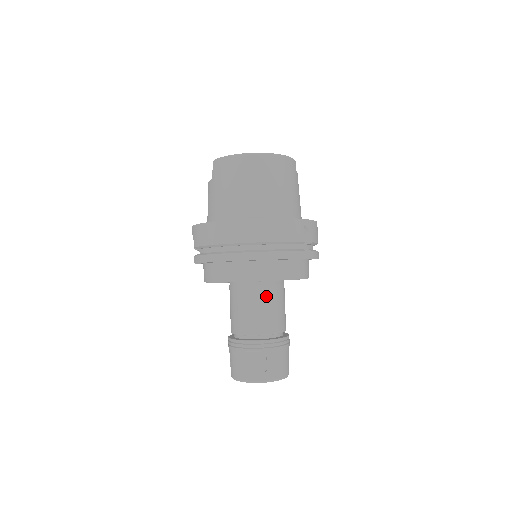
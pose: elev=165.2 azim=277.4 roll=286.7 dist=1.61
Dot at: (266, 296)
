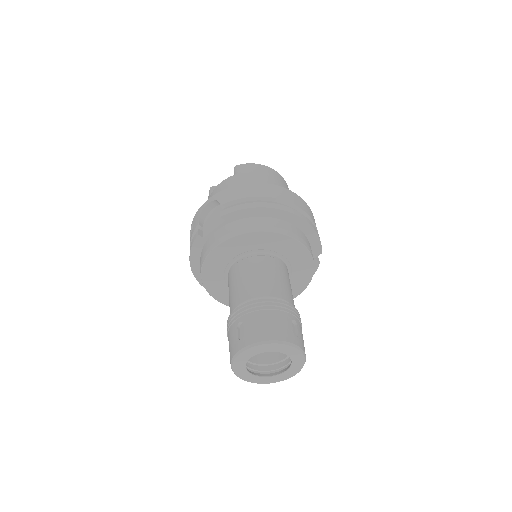
Dot at: (286, 273)
